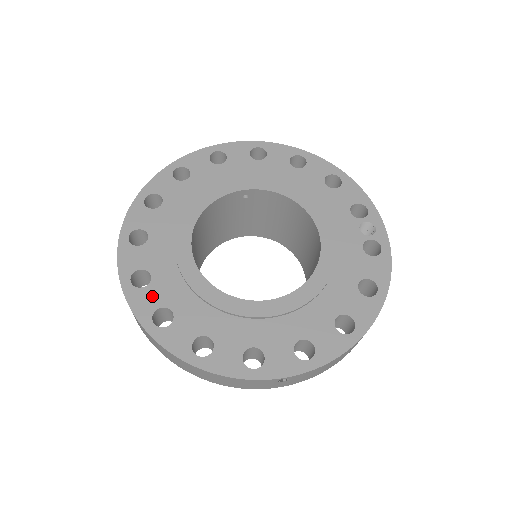
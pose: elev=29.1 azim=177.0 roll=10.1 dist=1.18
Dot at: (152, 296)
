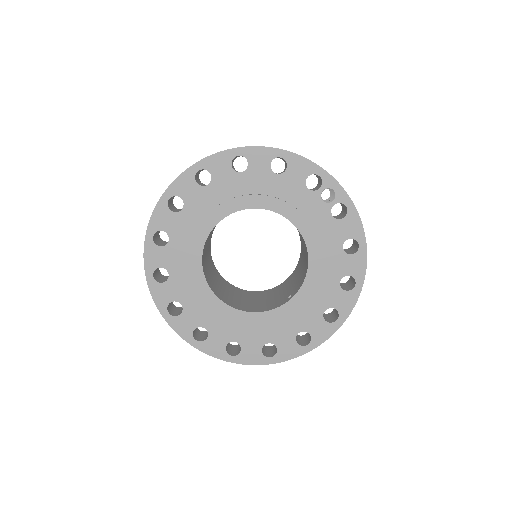
Dot at: (216, 341)
